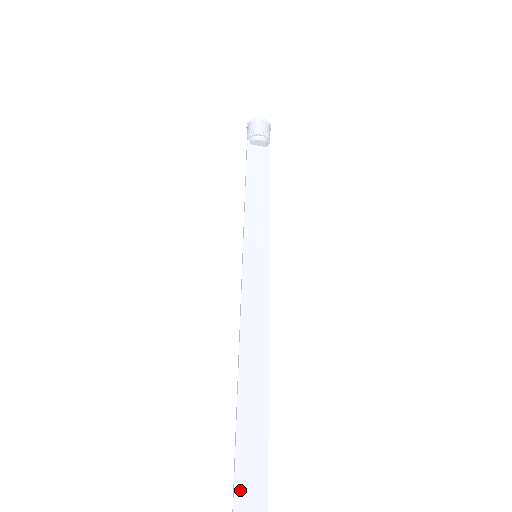
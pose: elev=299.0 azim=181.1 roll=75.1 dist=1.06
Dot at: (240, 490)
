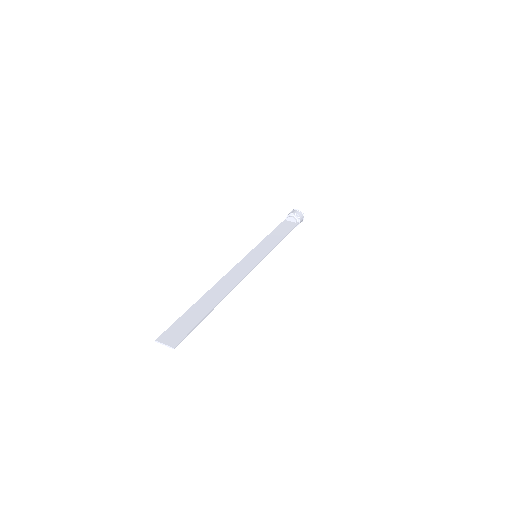
Dot at: (175, 326)
